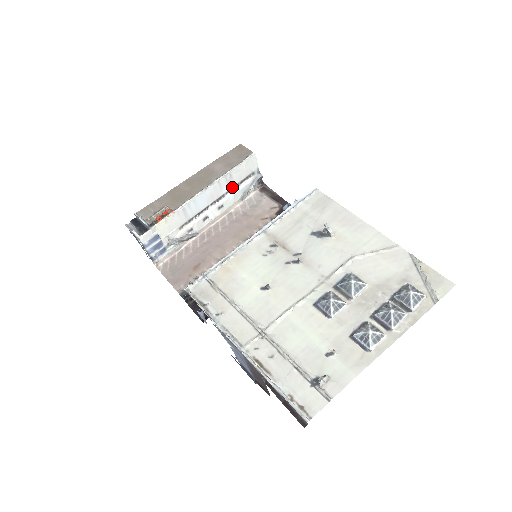
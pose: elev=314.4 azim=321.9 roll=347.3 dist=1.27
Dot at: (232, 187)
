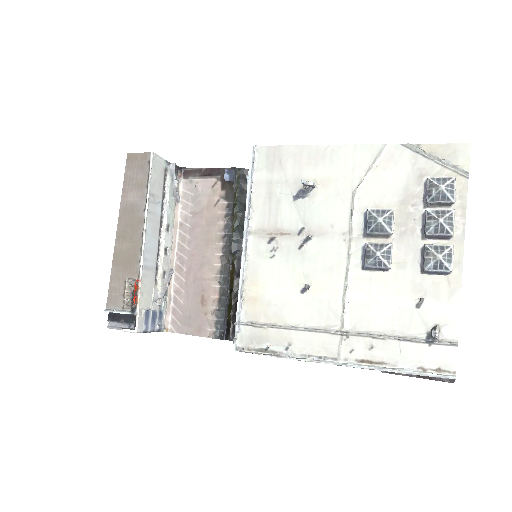
Dot at: (161, 202)
